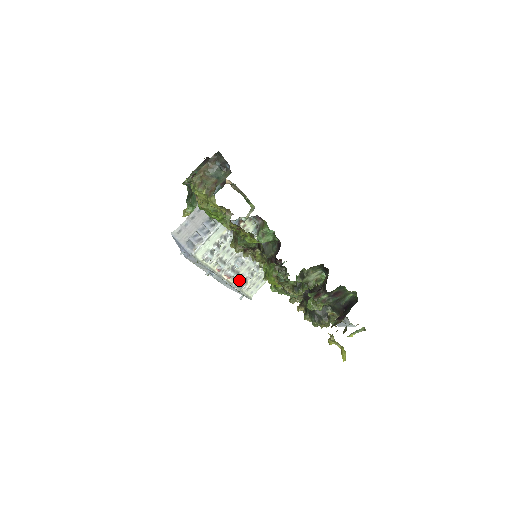
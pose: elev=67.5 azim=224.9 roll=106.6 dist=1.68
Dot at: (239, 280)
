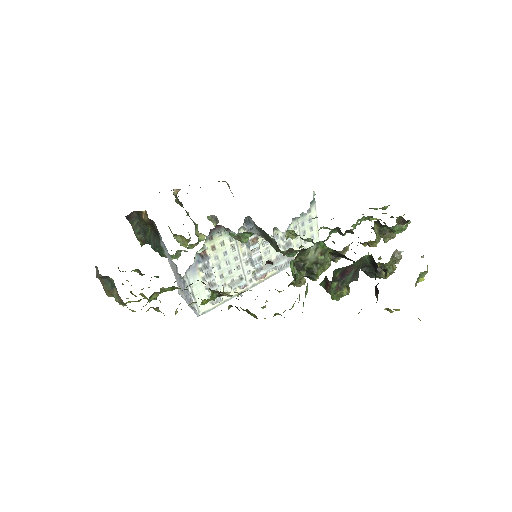
Dot at: (280, 263)
